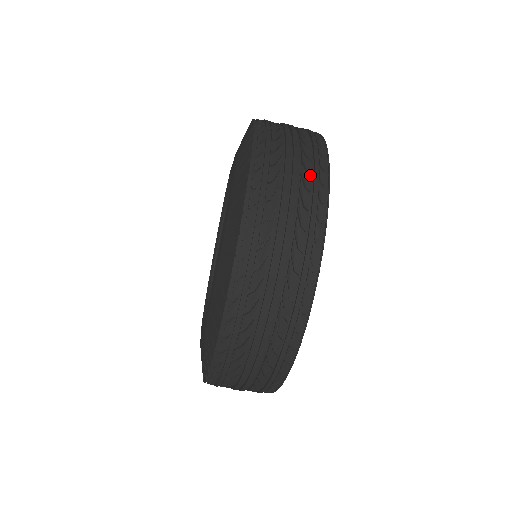
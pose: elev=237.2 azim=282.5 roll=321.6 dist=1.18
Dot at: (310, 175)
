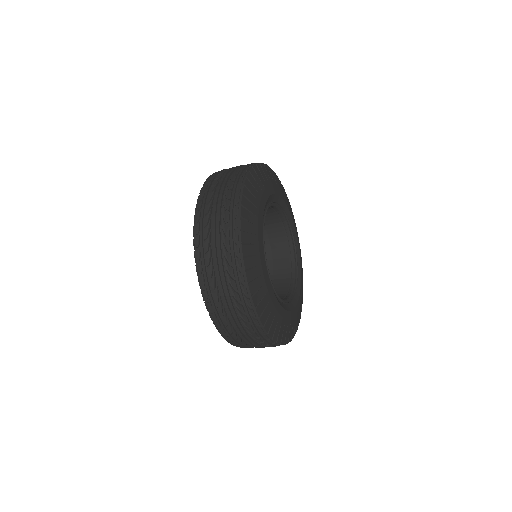
Dot at: (240, 302)
